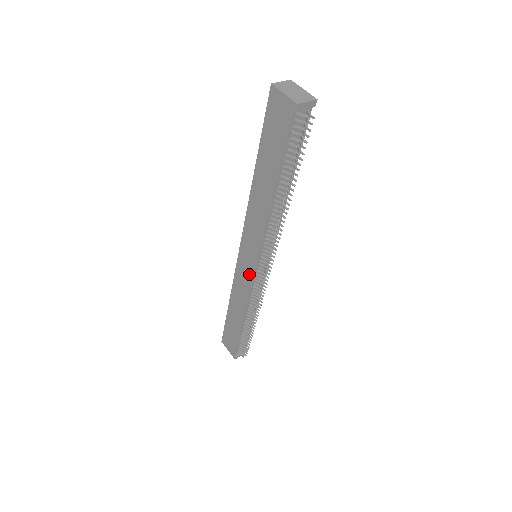
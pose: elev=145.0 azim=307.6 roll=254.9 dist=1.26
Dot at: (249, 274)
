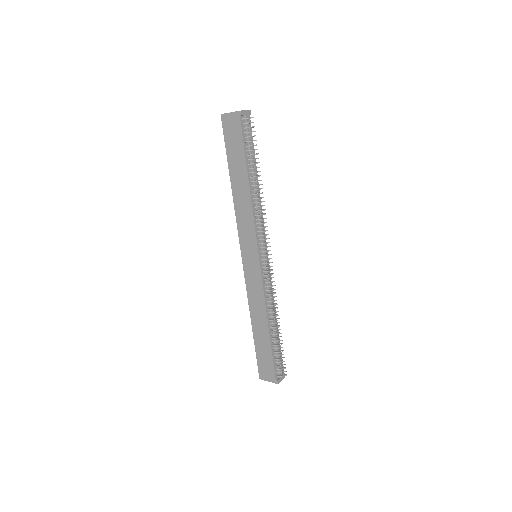
Dot at: (257, 271)
